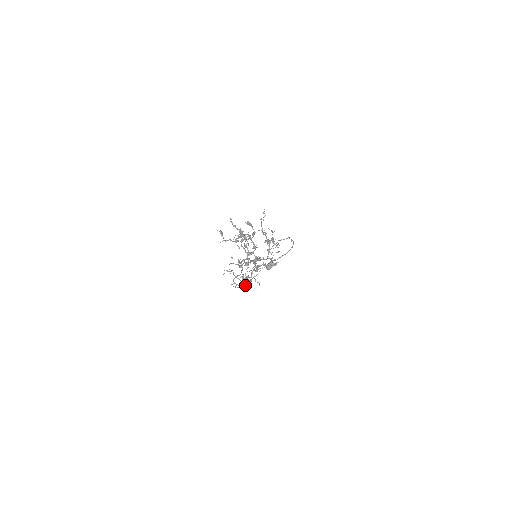
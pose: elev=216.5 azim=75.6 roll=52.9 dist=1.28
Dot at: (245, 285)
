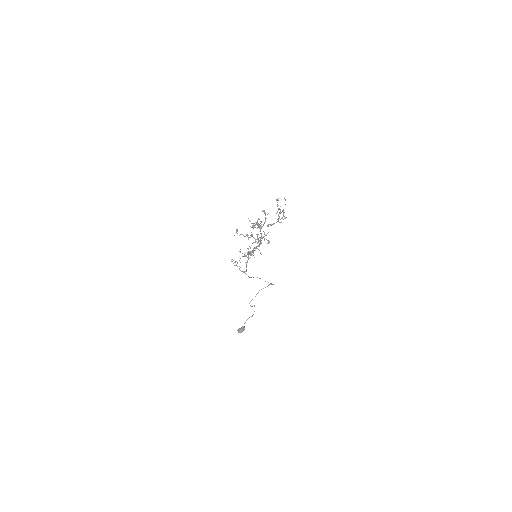
Dot at: (245, 271)
